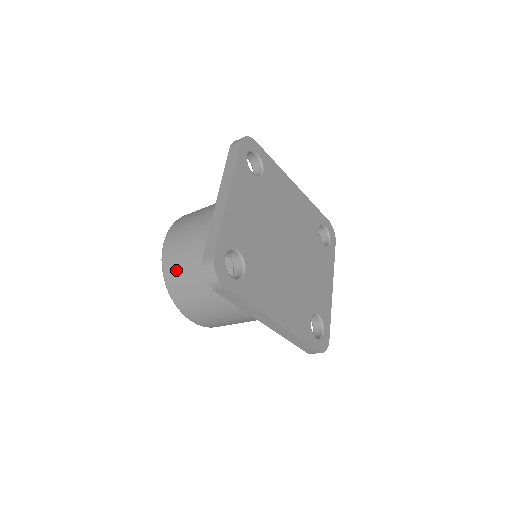
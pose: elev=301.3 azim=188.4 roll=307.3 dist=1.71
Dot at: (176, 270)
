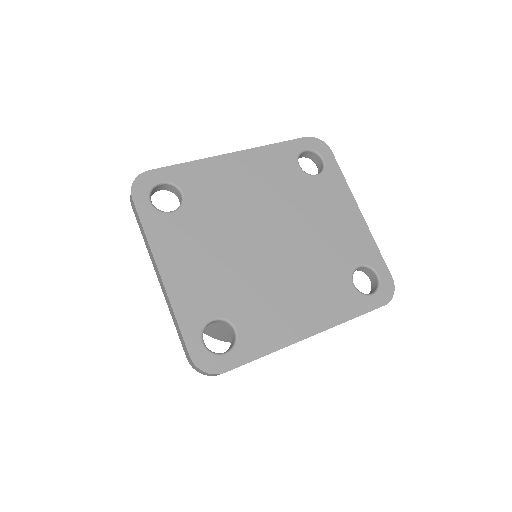
Dot at: occluded
